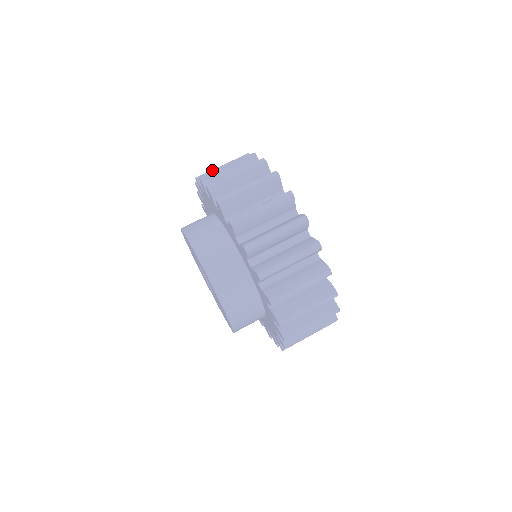
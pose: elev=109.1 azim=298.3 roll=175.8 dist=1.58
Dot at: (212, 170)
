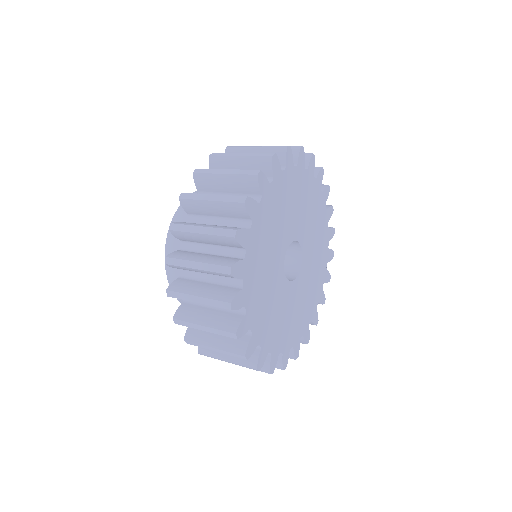
Dot at: occluded
